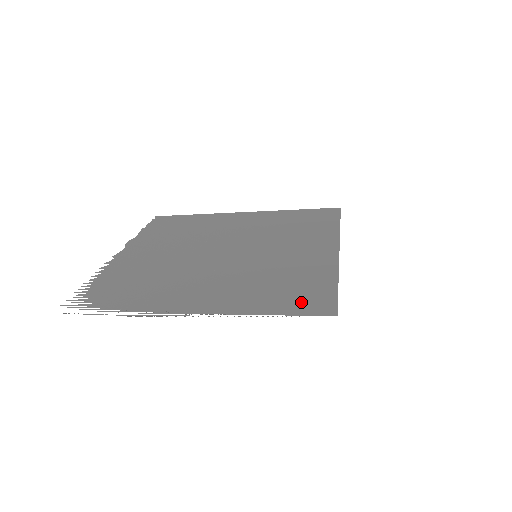
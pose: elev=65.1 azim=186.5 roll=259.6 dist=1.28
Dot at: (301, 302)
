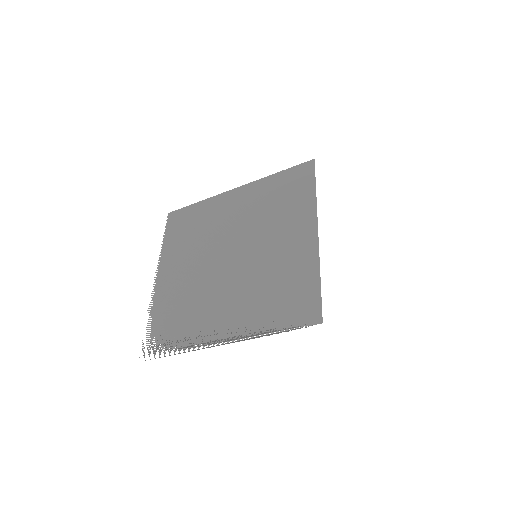
Dot at: (296, 311)
